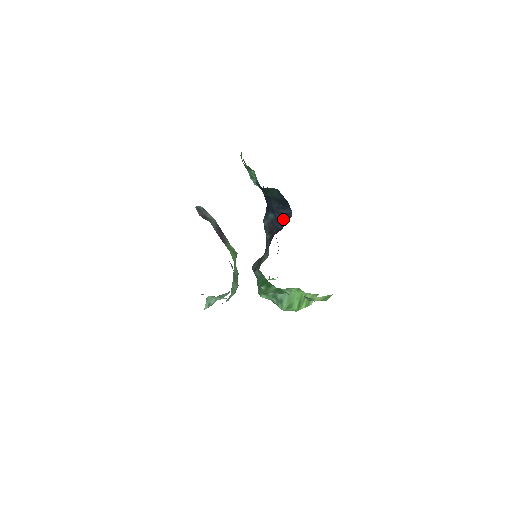
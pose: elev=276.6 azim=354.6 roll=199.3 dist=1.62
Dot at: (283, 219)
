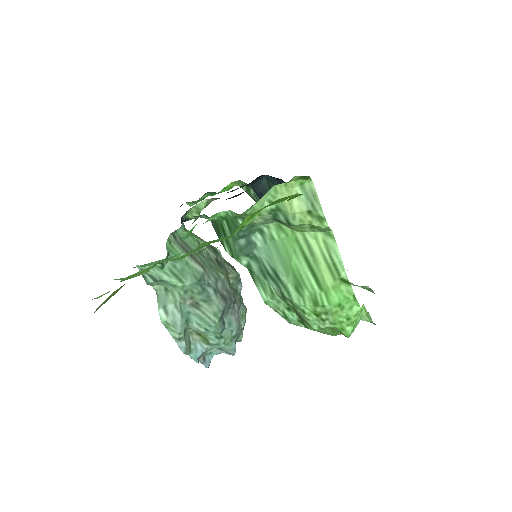
Dot at: occluded
